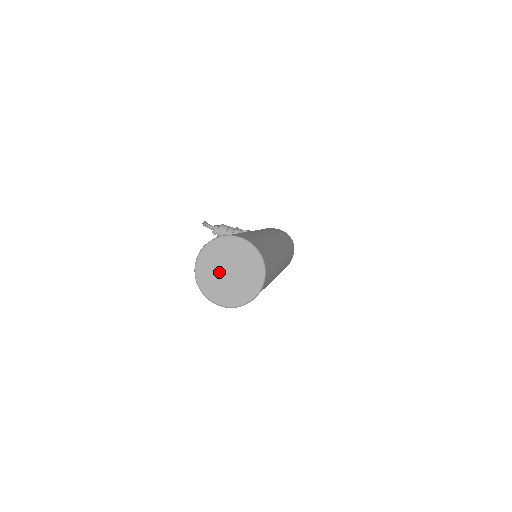
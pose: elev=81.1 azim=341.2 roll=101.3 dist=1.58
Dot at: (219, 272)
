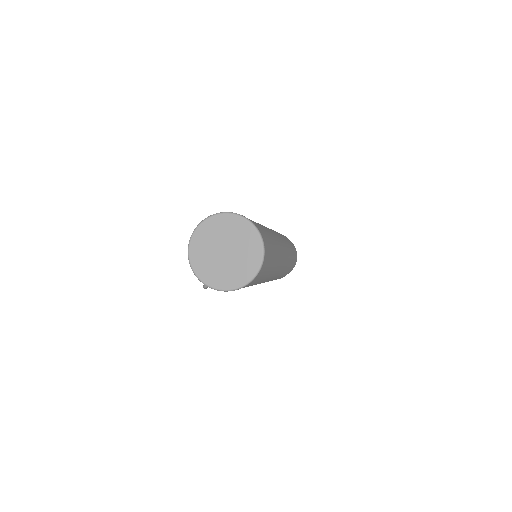
Dot at: (217, 259)
